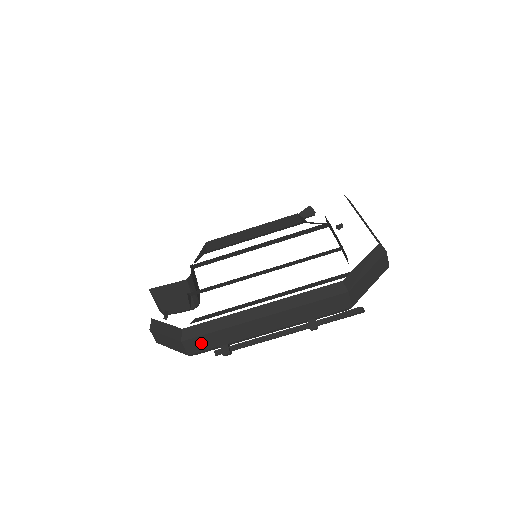
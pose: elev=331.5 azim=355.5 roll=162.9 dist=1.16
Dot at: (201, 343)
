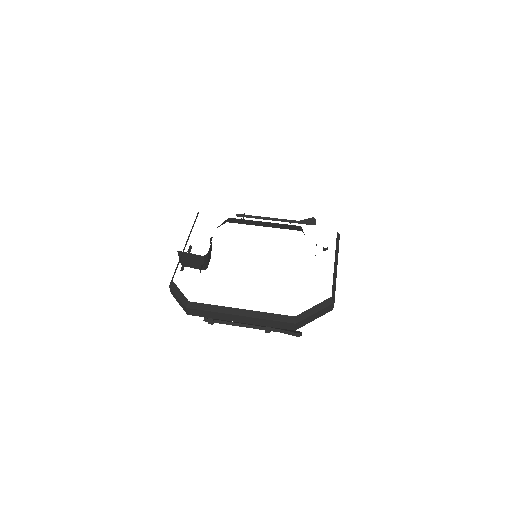
Dot at: (197, 313)
